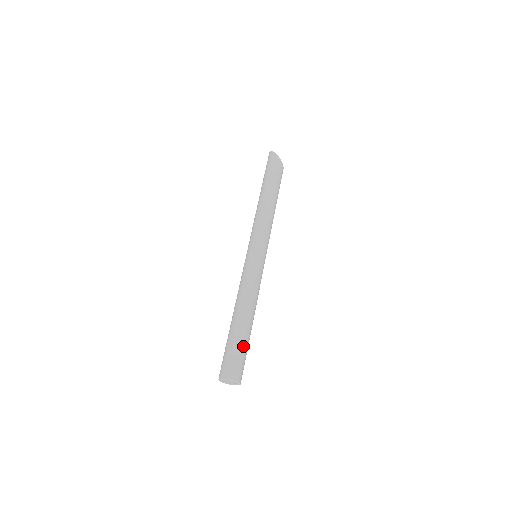
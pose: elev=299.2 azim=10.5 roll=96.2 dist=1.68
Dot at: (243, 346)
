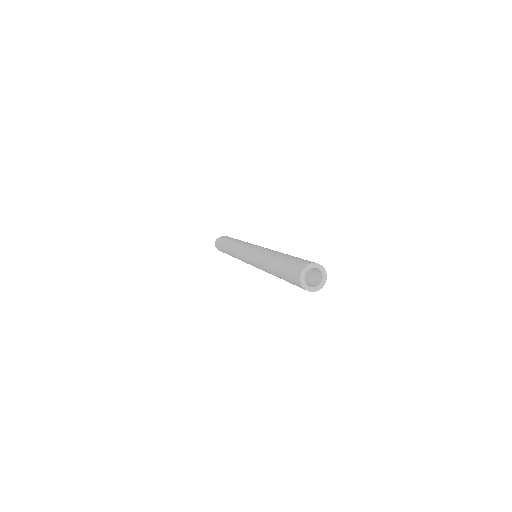
Dot at: occluded
